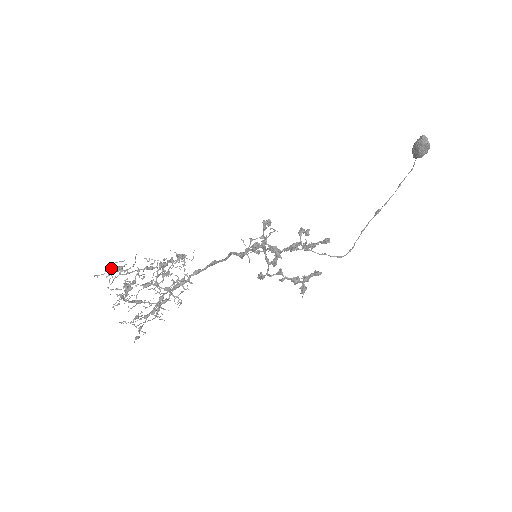
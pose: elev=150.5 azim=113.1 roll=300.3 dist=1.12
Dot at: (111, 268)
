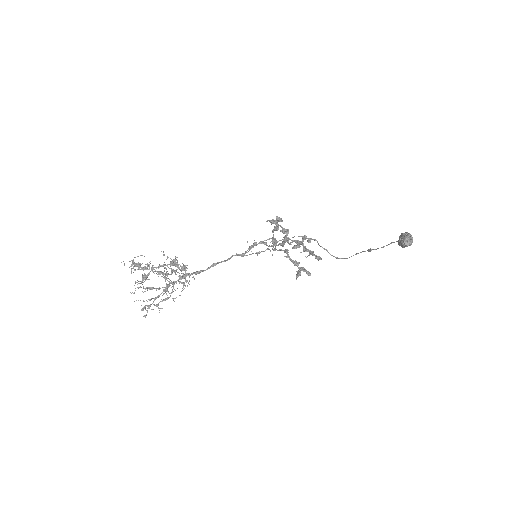
Dot at: occluded
